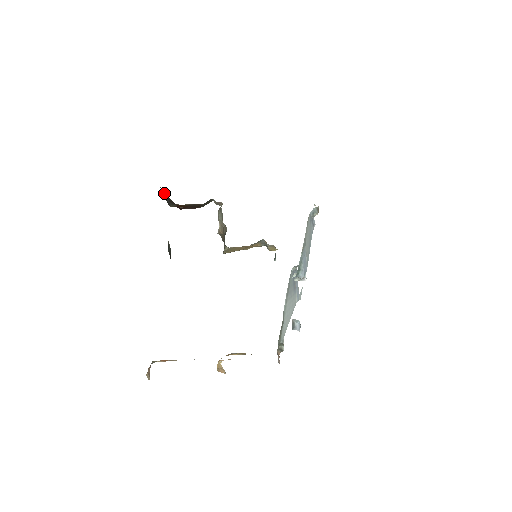
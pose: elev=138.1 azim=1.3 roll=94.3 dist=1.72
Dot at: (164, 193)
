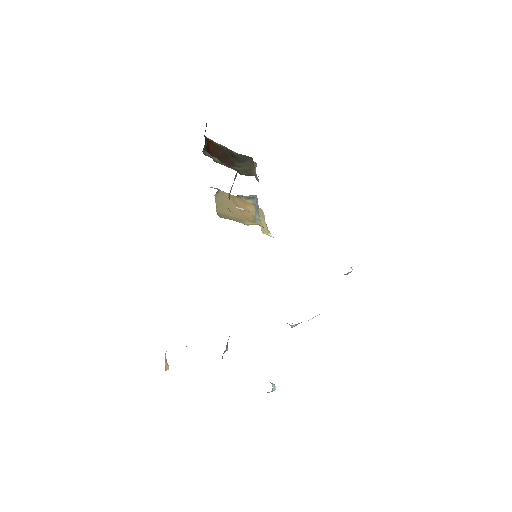
Dot at: occluded
